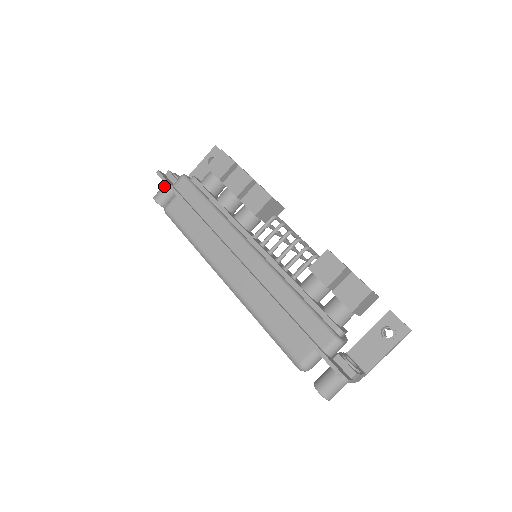
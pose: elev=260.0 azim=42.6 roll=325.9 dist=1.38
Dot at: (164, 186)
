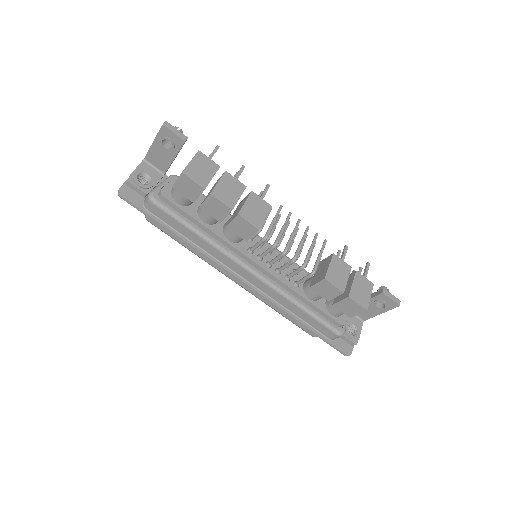
Dot at: occluded
